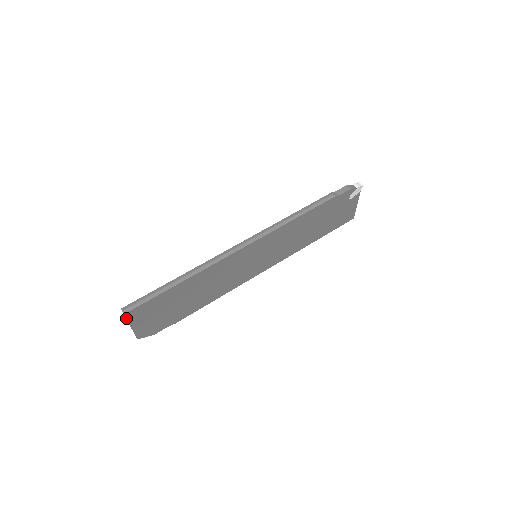
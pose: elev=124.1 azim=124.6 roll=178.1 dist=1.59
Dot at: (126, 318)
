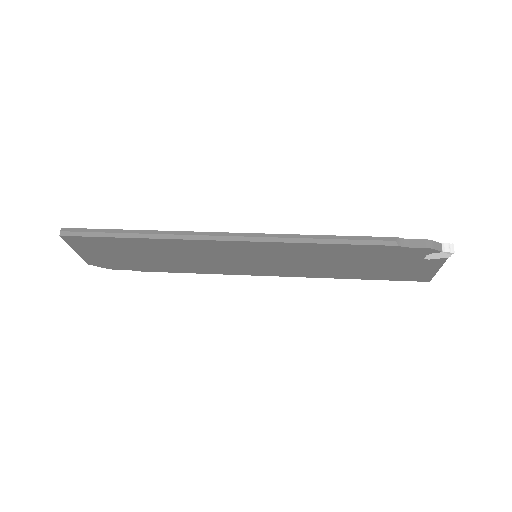
Dot at: (65, 240)
